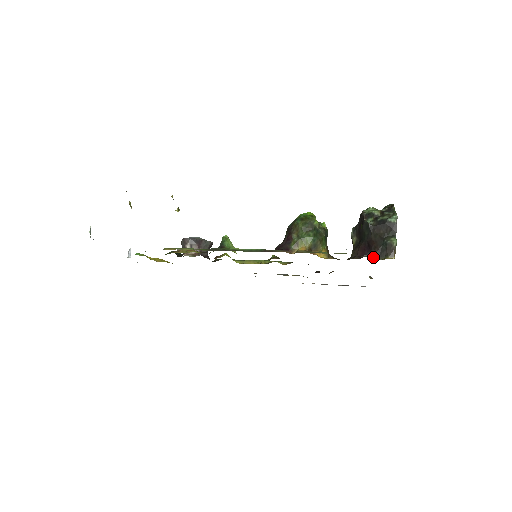
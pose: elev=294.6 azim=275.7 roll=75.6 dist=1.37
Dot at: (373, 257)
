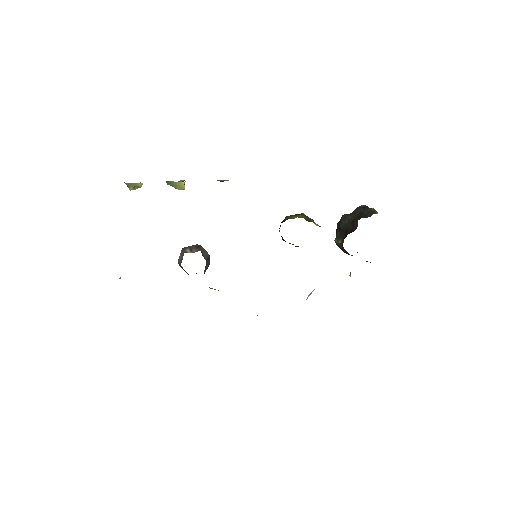
Dot at: occluded
